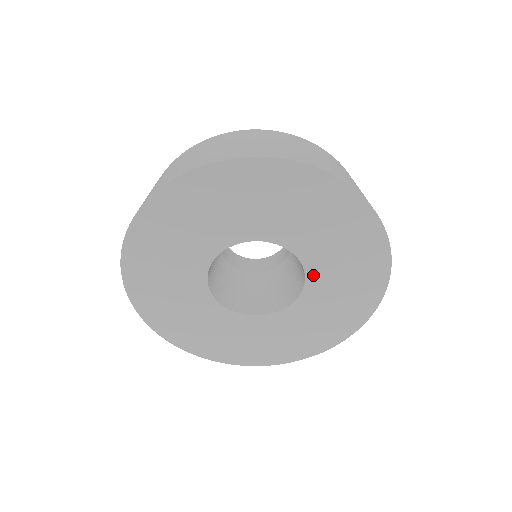
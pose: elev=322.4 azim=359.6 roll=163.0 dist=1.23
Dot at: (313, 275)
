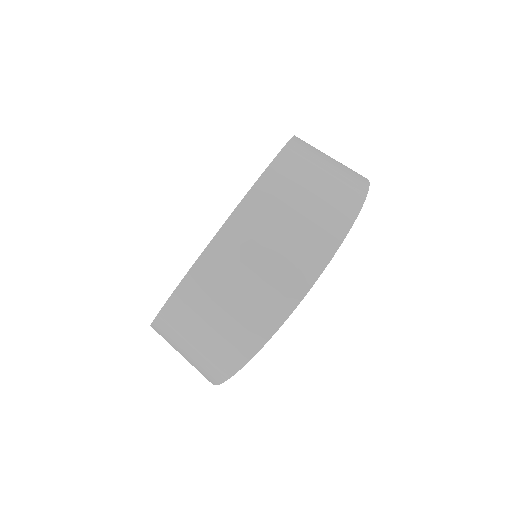
Dot at: occluded
